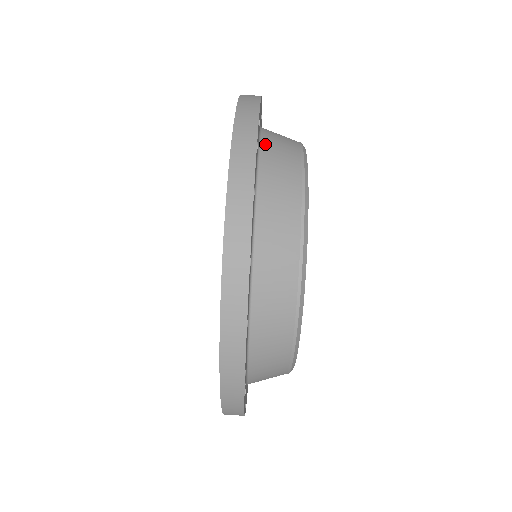
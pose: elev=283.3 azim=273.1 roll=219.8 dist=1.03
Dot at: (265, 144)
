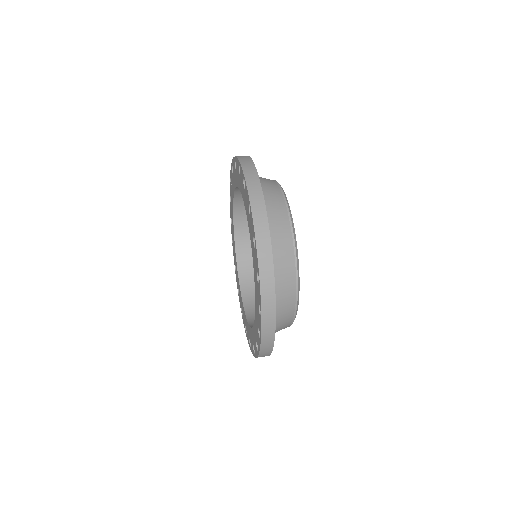
Dot at: occluded
